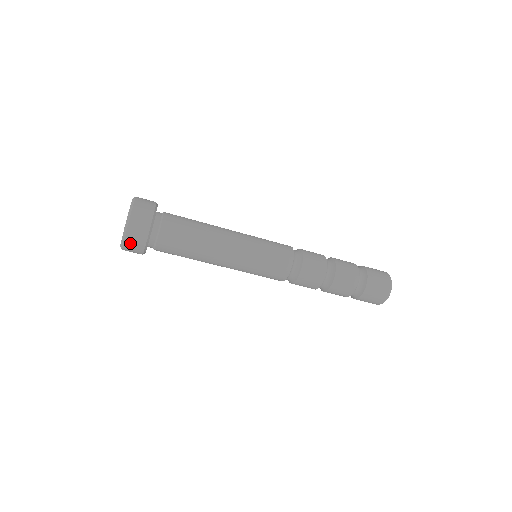
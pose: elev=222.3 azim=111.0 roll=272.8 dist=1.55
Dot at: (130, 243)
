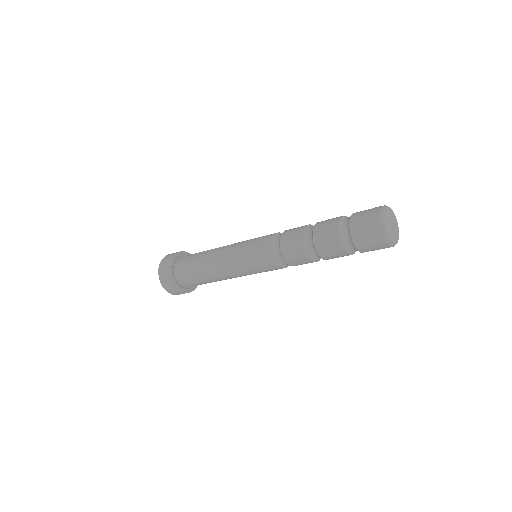
Dot at: (165, 285)
